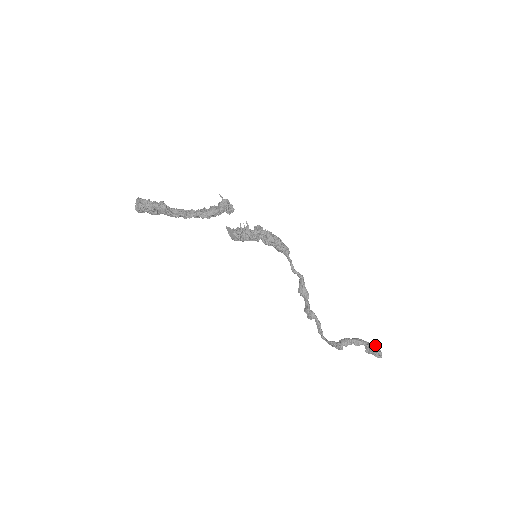
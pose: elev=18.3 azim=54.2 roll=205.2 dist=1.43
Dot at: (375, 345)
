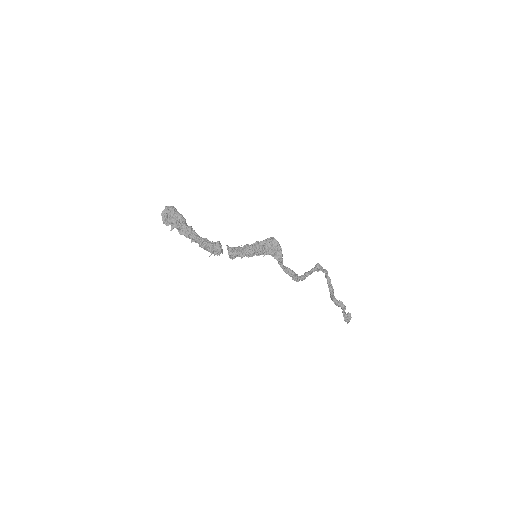
Dot at: (347, 315)
